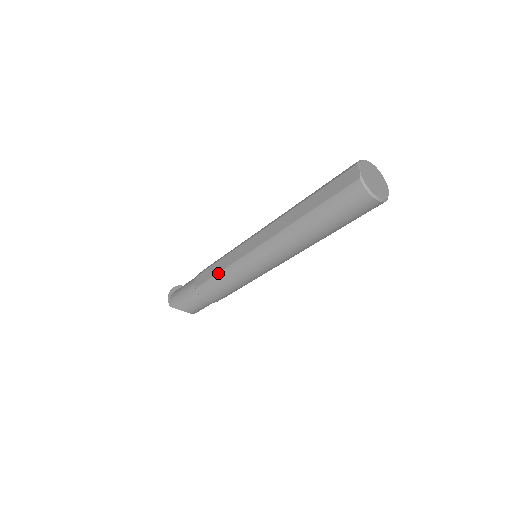
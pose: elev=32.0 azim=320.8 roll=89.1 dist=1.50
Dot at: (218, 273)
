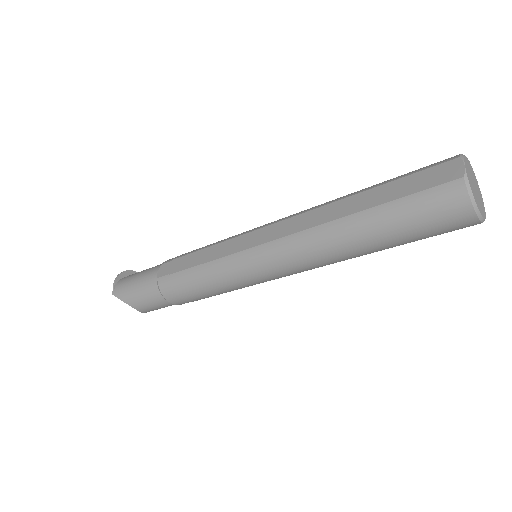
Dot at: (196, 266)
